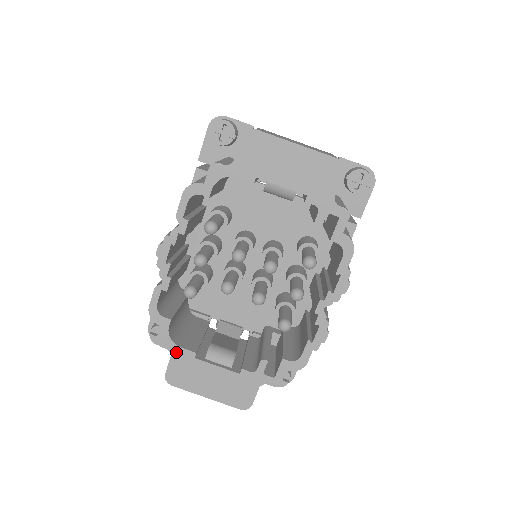
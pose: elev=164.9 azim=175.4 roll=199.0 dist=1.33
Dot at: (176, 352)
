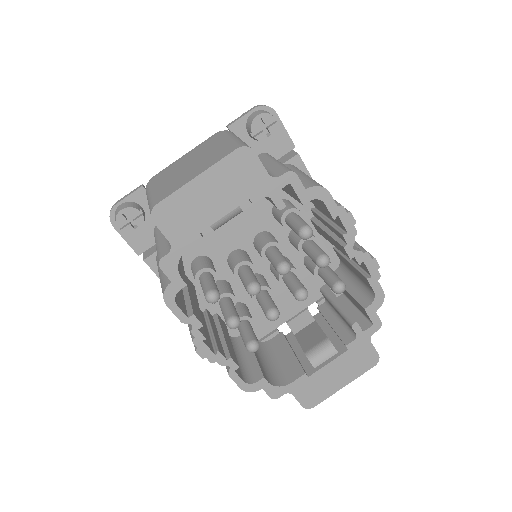
Dot at: (292, 389)
